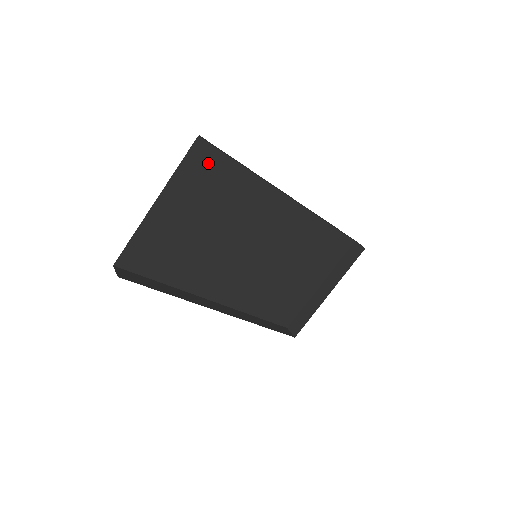
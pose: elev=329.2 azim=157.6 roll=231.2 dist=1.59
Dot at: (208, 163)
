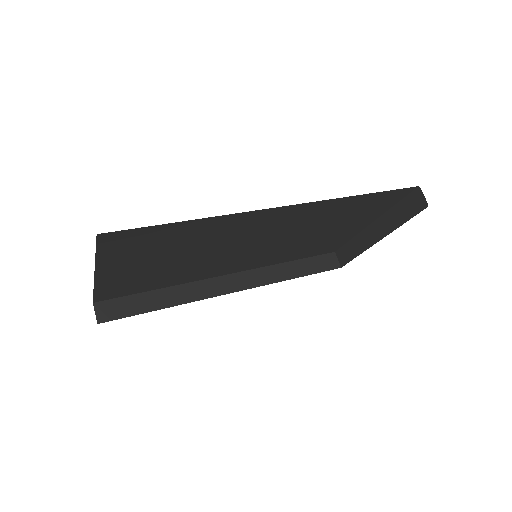
Dot at: (134, 238)
